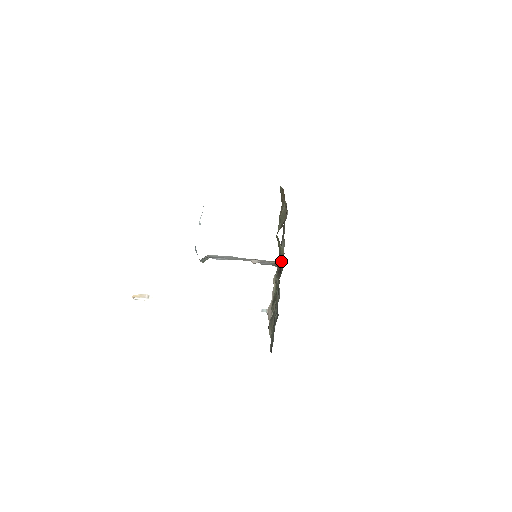
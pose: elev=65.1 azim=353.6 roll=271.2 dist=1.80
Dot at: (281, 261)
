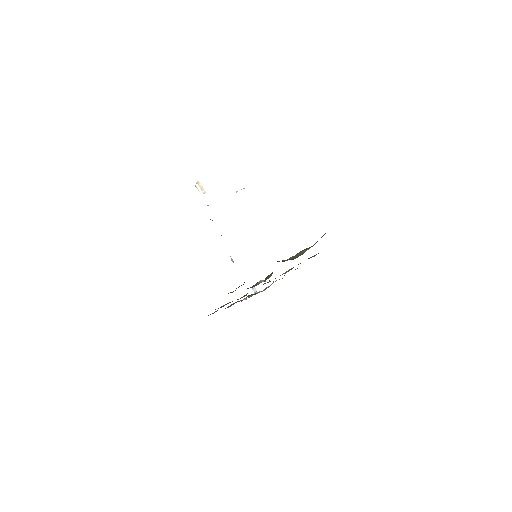
Dot at: occluded
